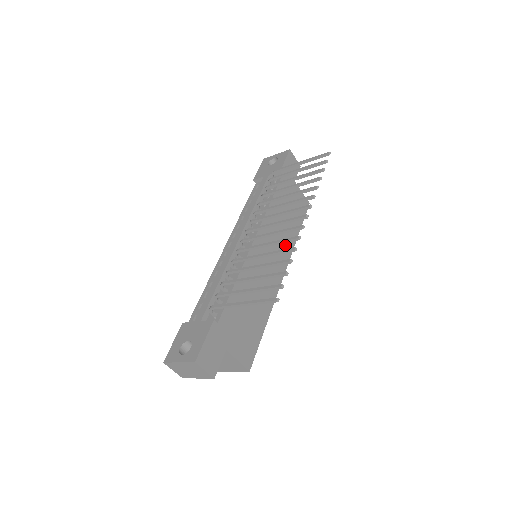
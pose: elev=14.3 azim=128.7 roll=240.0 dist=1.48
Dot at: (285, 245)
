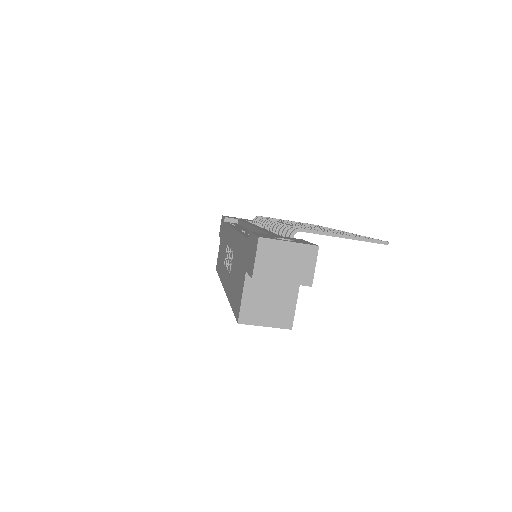
Dot at: occluded
